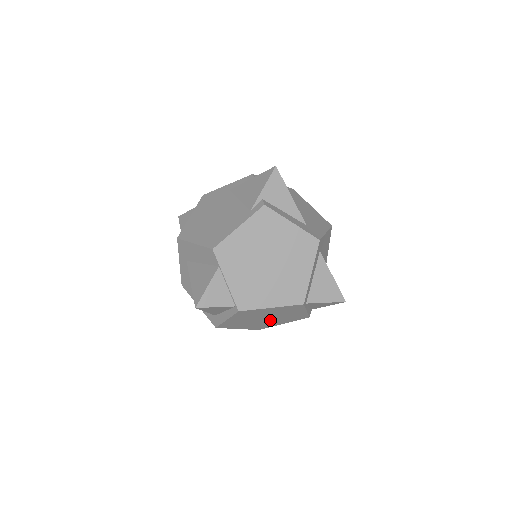
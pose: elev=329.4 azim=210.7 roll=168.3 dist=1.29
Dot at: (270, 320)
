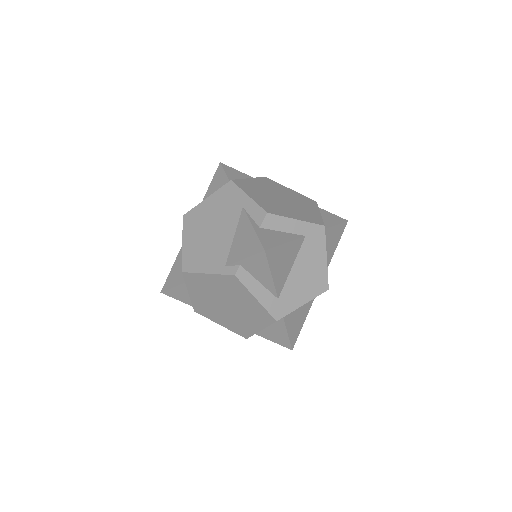
Dot at: occluded
